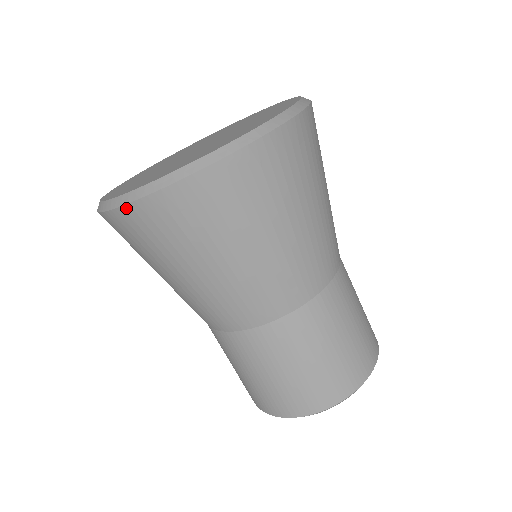
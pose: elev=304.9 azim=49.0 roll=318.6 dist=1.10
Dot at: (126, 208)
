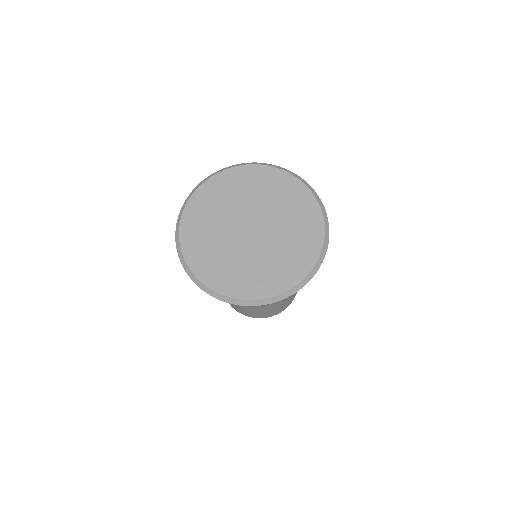
Dot at: (176, 242)
